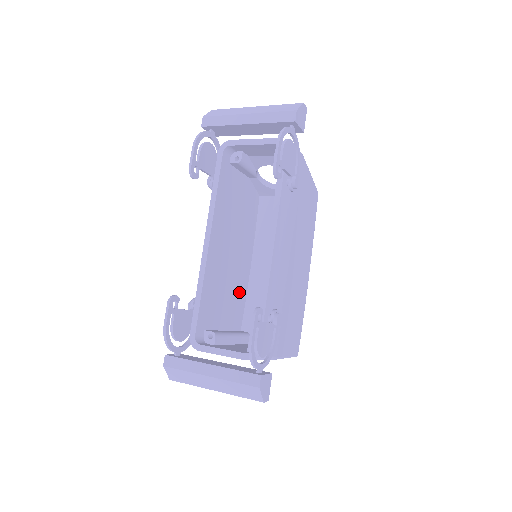
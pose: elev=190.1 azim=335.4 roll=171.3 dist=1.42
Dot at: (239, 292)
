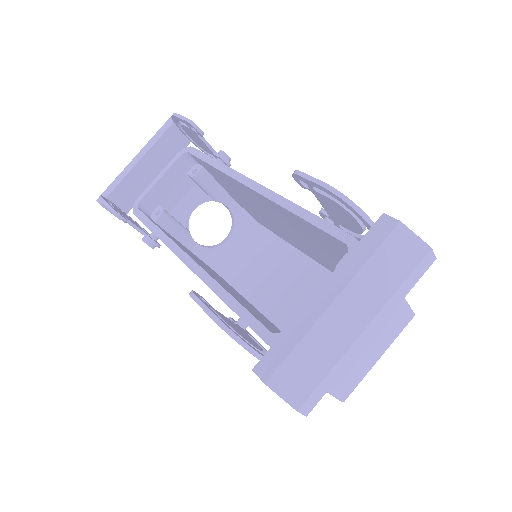
Dot at: occluded
